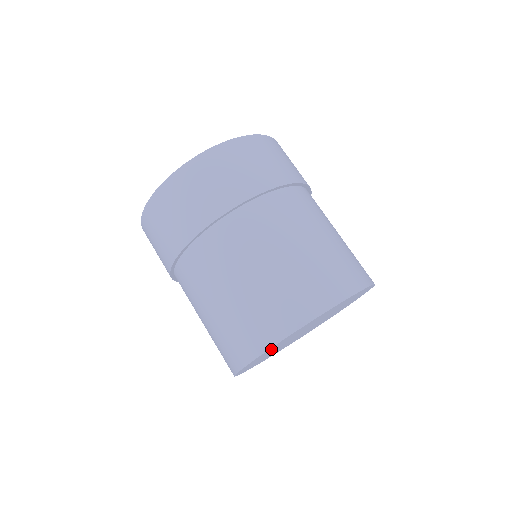
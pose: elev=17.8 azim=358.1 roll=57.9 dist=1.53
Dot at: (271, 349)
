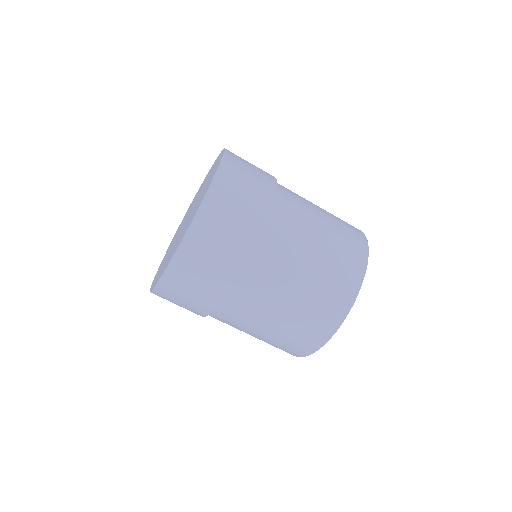
Dot at: occluded
